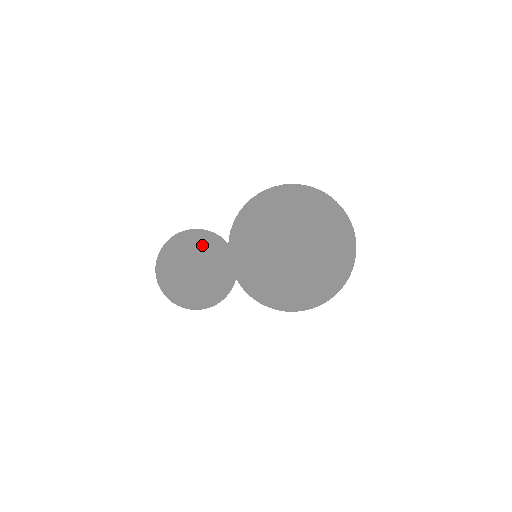
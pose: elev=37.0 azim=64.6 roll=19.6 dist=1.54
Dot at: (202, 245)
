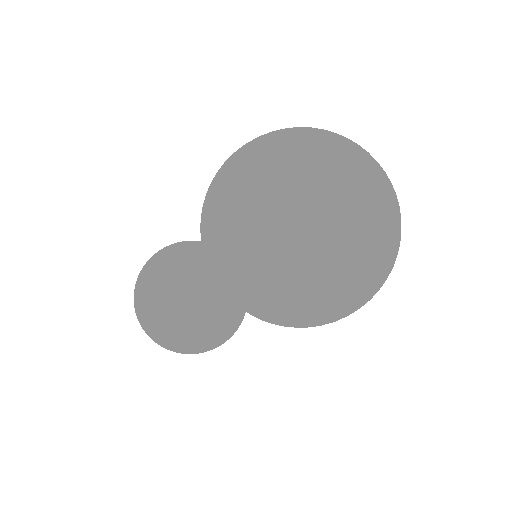
Dot at: (181, 259)
